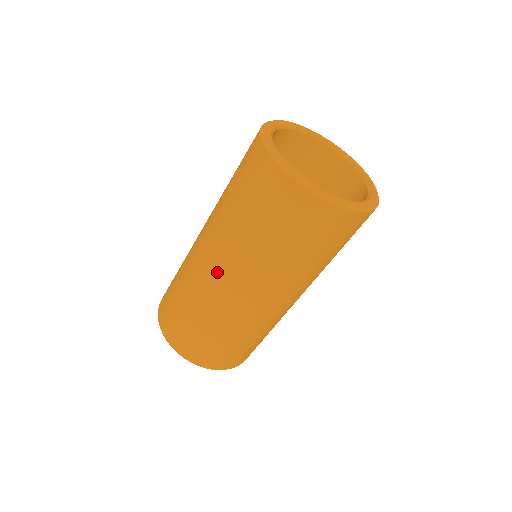
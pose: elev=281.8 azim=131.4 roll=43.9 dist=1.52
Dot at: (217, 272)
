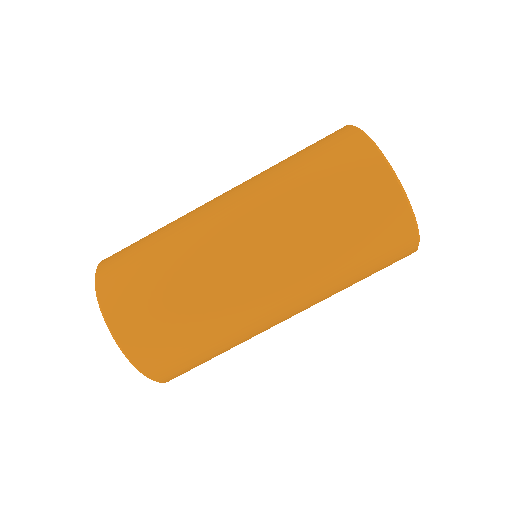
Dot at: (223, 201)
